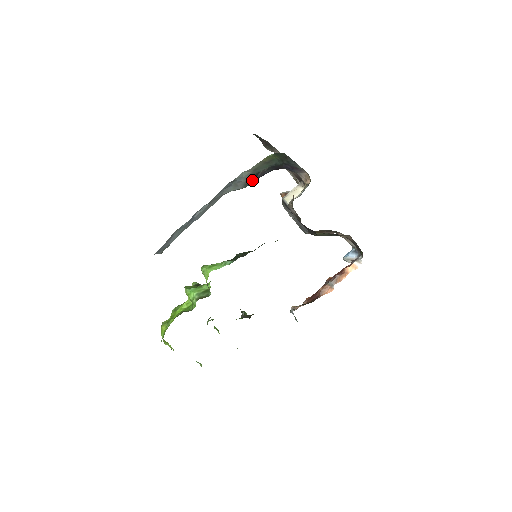
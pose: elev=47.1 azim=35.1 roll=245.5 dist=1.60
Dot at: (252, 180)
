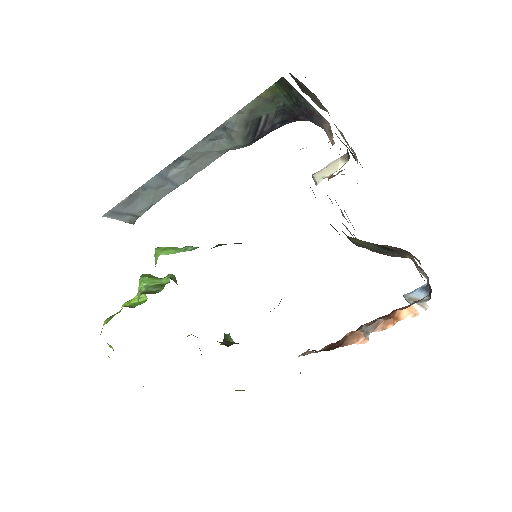
Dot at: (254, 132)
